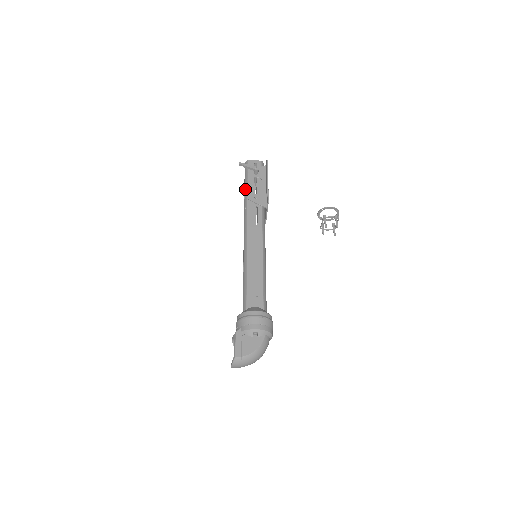
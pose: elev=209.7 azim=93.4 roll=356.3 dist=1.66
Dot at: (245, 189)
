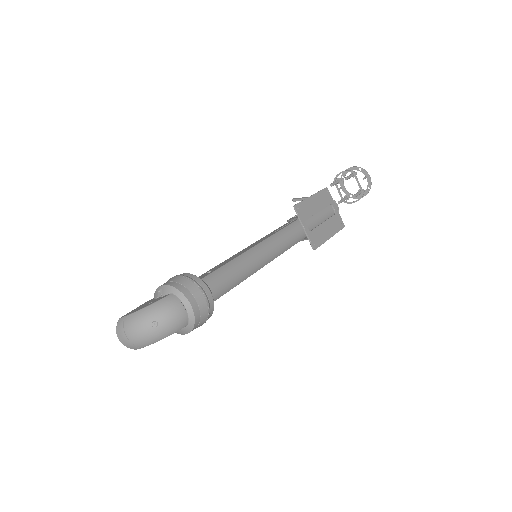
Dot at: occluded
